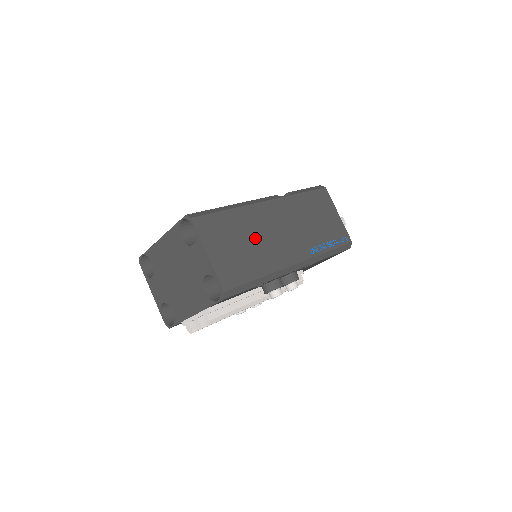
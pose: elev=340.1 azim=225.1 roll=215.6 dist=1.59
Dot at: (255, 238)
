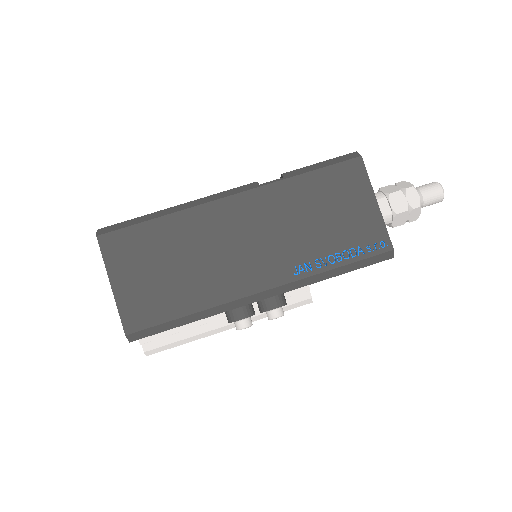
Dot at: (194, 257)
